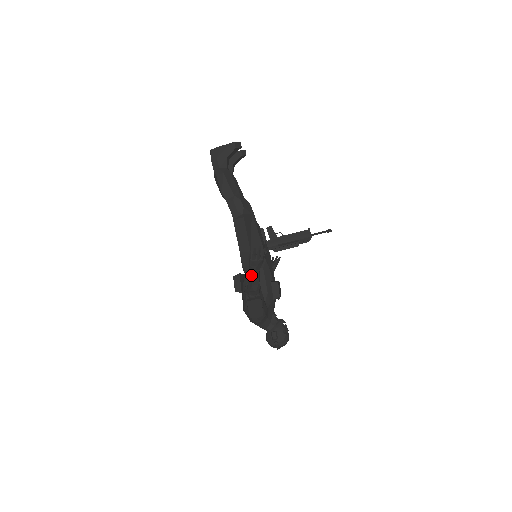
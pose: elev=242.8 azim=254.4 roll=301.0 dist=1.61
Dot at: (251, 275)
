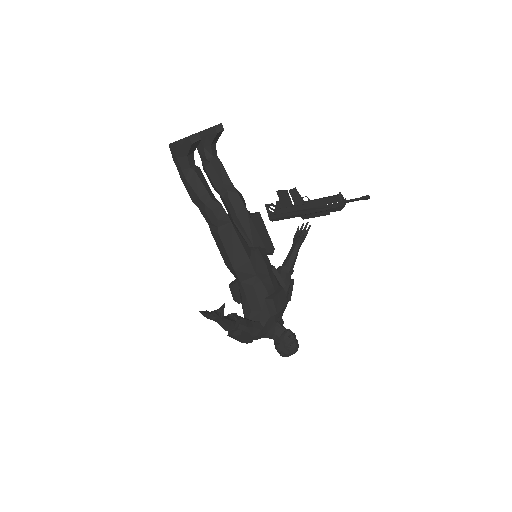
Dot at: occluded
